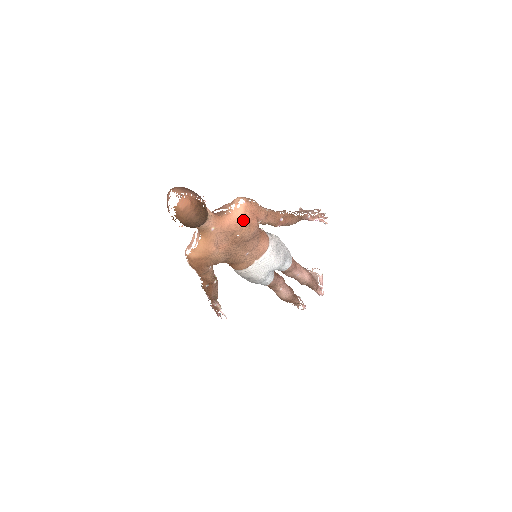
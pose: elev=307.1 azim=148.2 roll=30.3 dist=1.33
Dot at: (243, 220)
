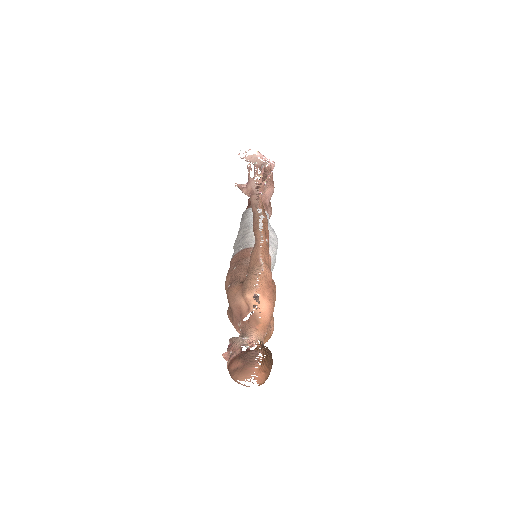
Dot at: (271, 302)
